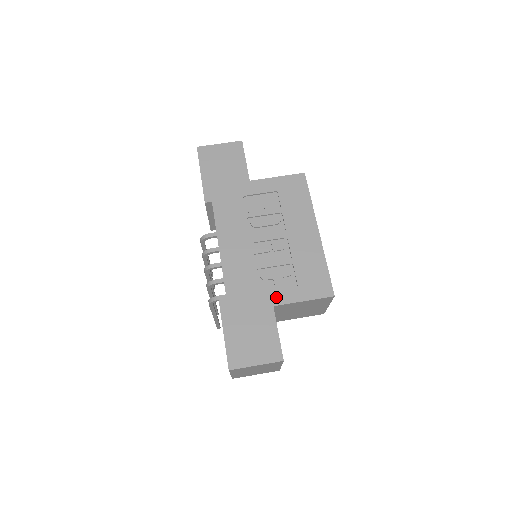
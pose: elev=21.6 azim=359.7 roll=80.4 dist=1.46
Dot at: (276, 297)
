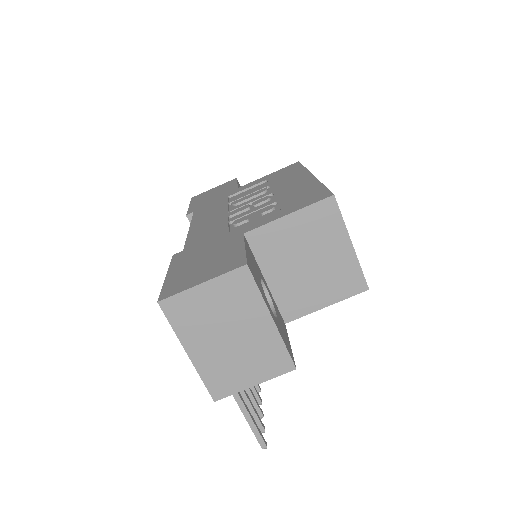
Dot at: (249, 227)
